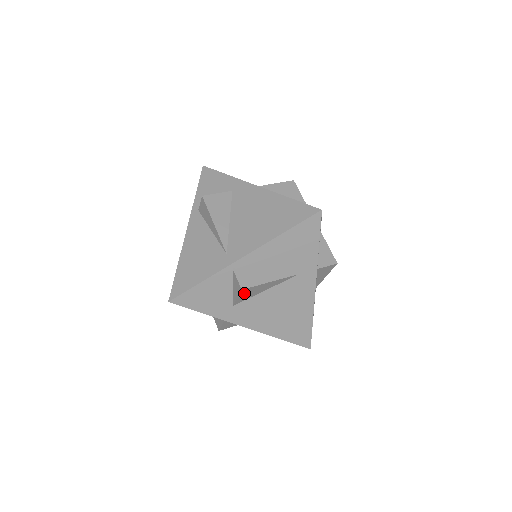
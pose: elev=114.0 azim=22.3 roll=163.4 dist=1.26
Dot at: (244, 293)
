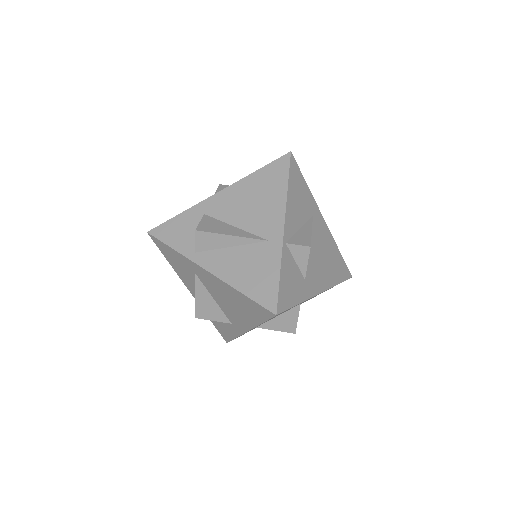
Dot at: occluded
